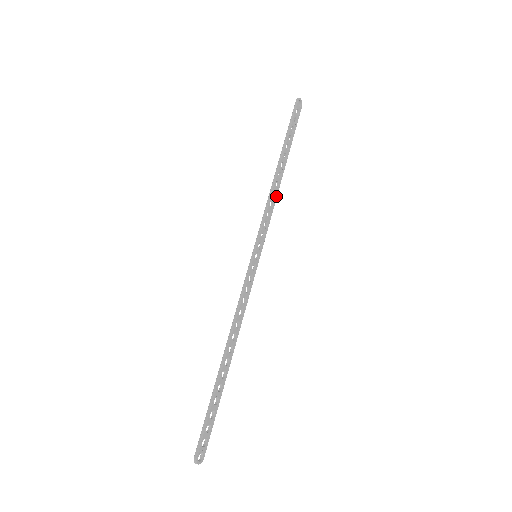
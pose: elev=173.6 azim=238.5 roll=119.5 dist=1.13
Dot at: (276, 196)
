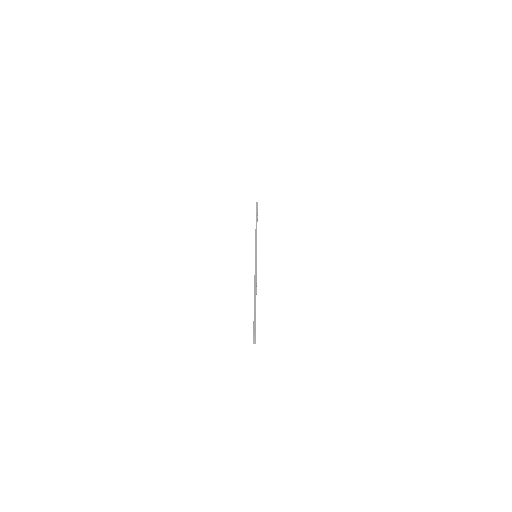
Dot at: occluded
